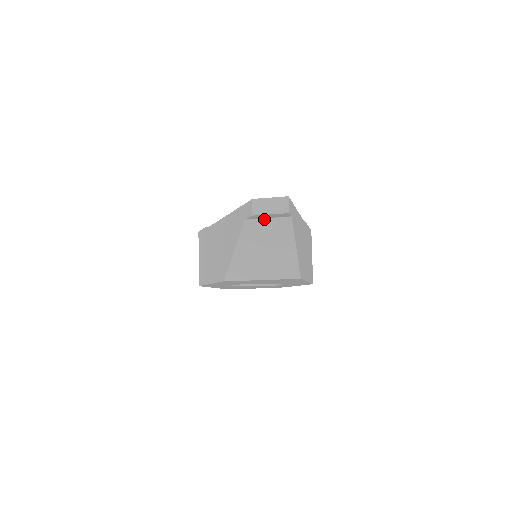
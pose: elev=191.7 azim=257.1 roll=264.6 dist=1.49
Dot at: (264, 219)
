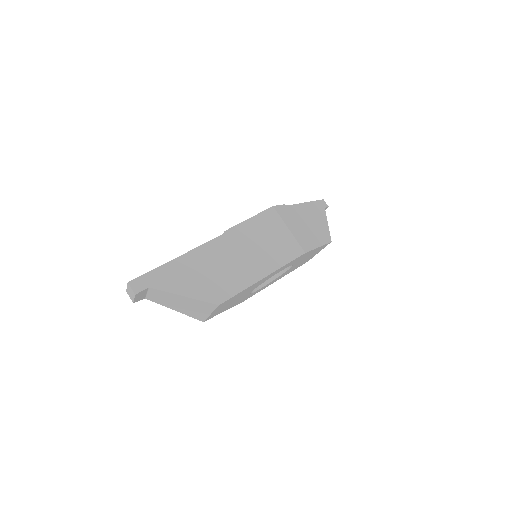
Dot at: (147, 294)
